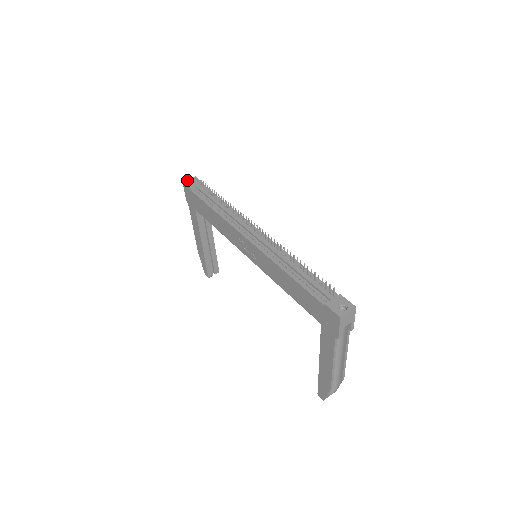
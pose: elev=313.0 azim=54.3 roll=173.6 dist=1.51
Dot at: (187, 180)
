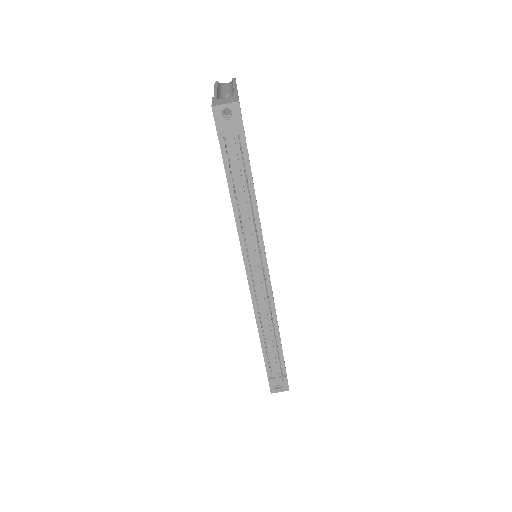
Dot at: (221, 106)
